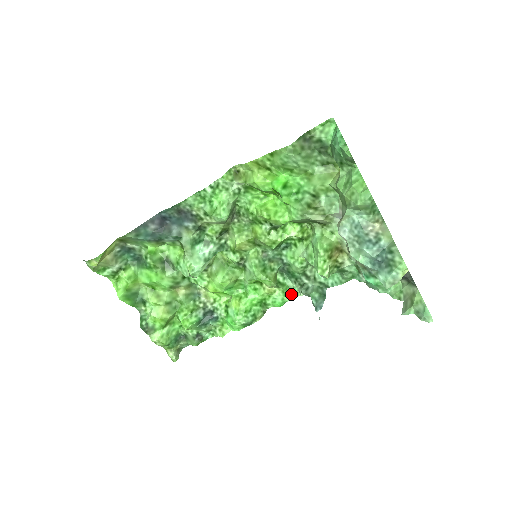
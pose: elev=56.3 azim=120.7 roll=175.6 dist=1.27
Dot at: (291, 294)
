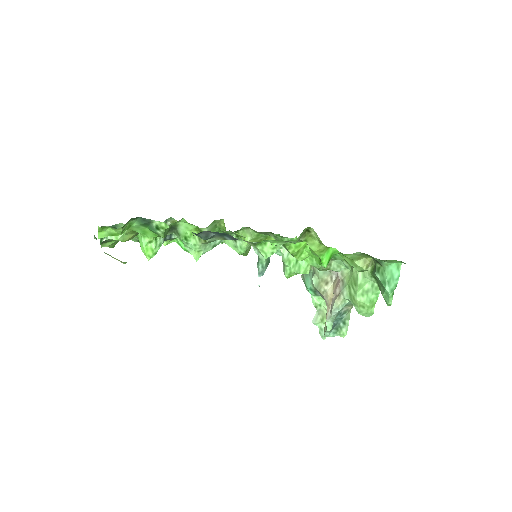
Dot at: occluded
